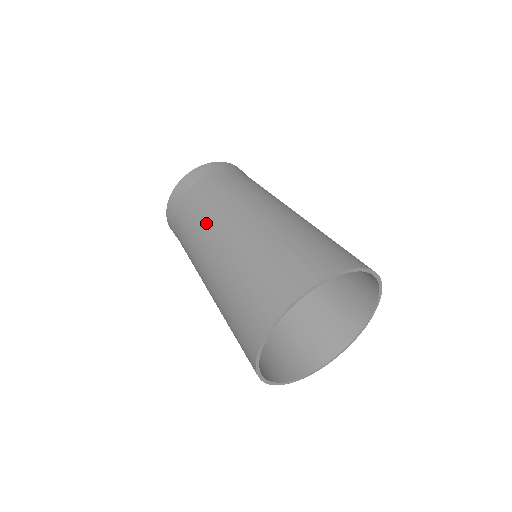
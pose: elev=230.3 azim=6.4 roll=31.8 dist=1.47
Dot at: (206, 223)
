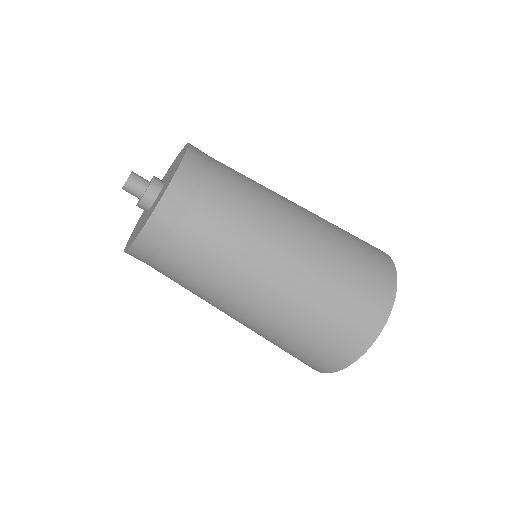
Dot at: (231, 278)
